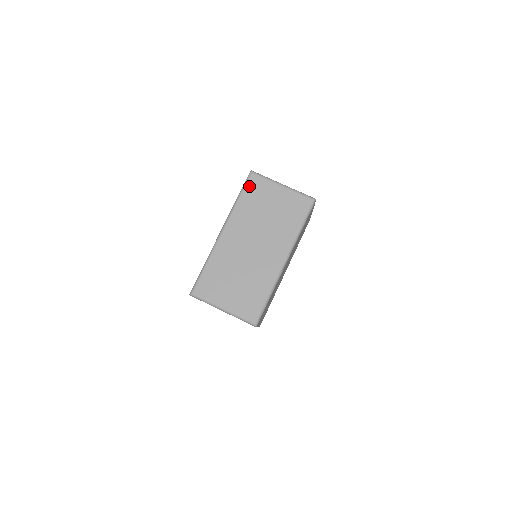
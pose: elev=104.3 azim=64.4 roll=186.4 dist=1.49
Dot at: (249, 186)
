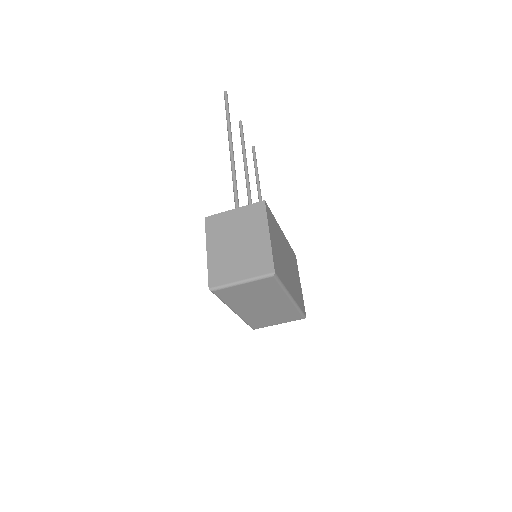
Dot at: (221, 296)
